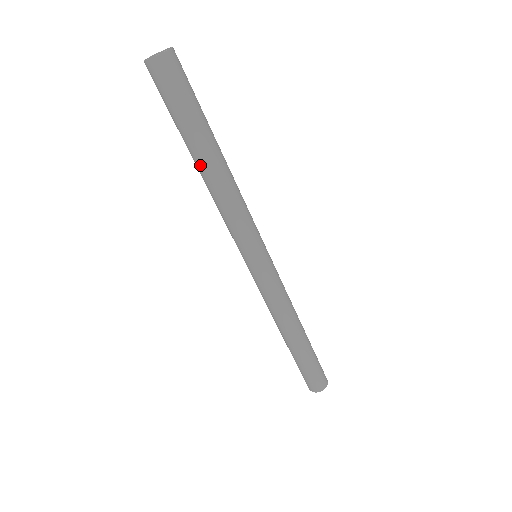
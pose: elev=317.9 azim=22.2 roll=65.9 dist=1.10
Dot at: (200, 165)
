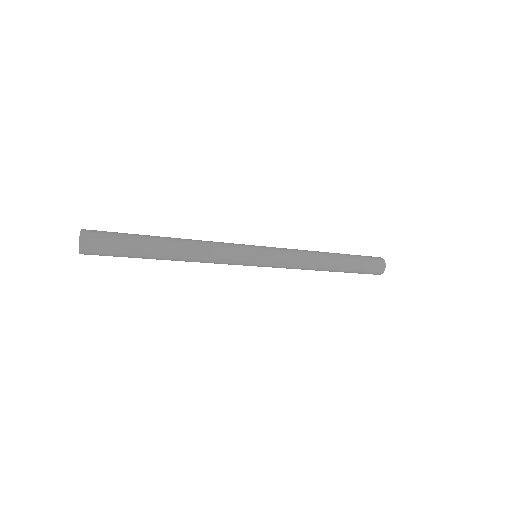
Dot at: (171, 254)
